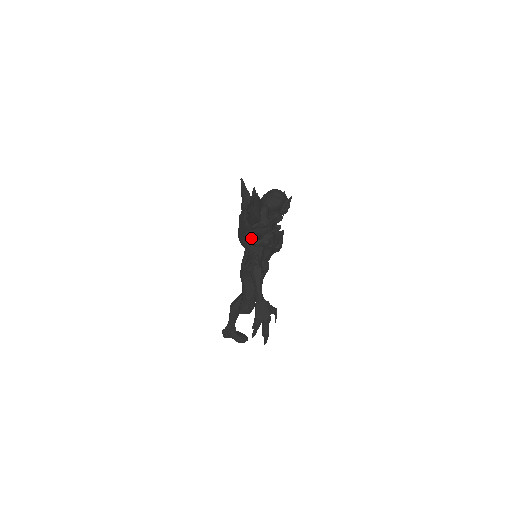
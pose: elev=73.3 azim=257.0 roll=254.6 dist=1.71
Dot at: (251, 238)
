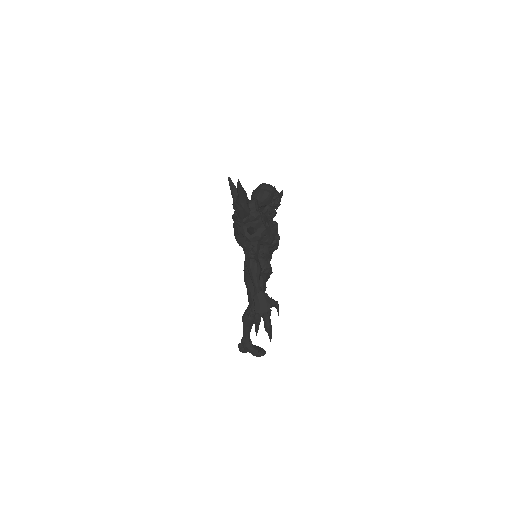
Dot at: (244, 233)
